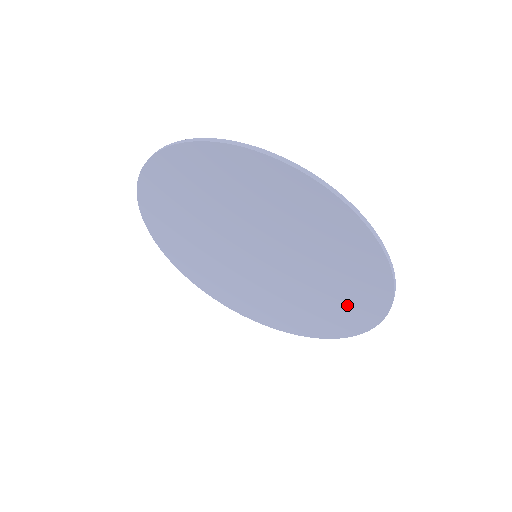
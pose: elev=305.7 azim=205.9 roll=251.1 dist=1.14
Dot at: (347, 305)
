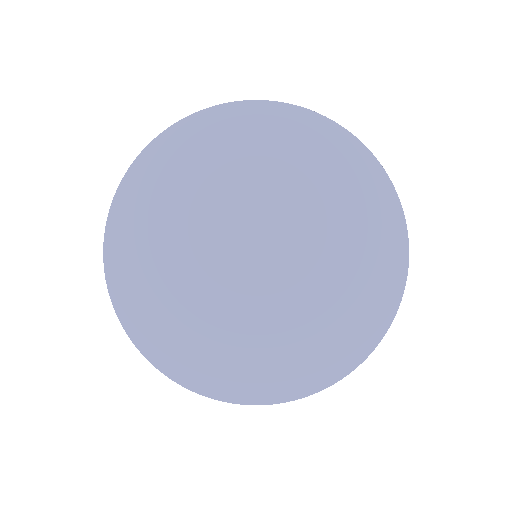
Dot at: (332, 338)
